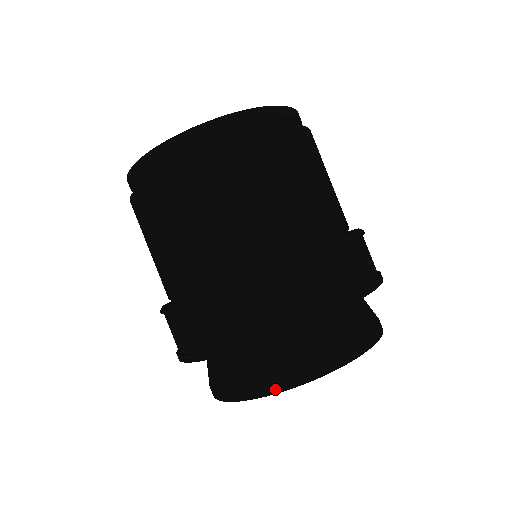
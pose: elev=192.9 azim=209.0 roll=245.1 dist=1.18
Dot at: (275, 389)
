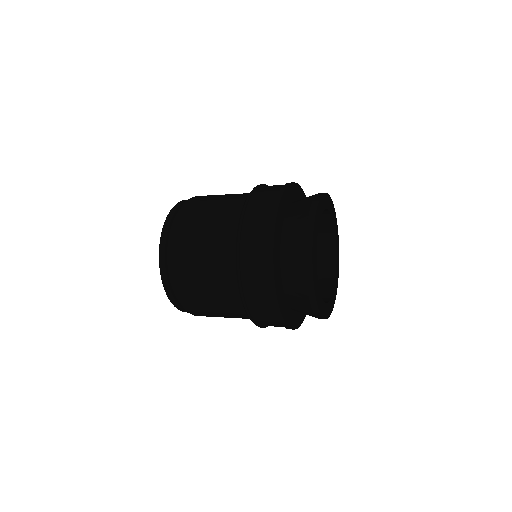
Dot at: (309, 243)
